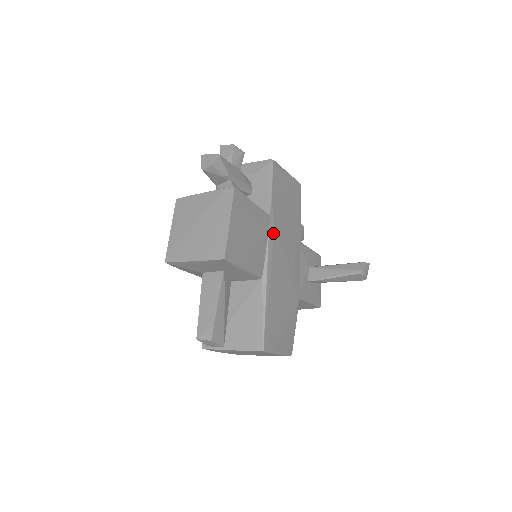
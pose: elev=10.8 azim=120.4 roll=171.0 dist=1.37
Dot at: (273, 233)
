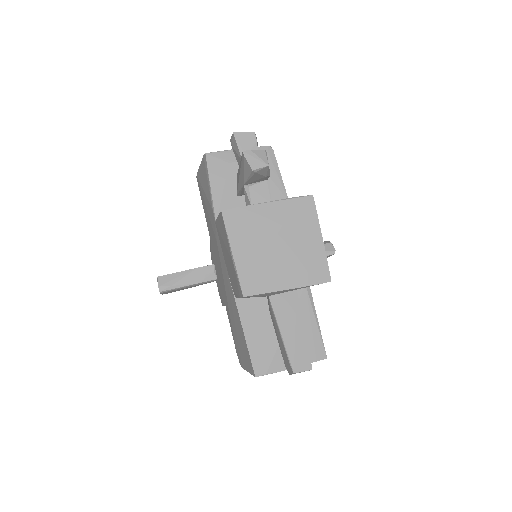
Dot at: occluded
